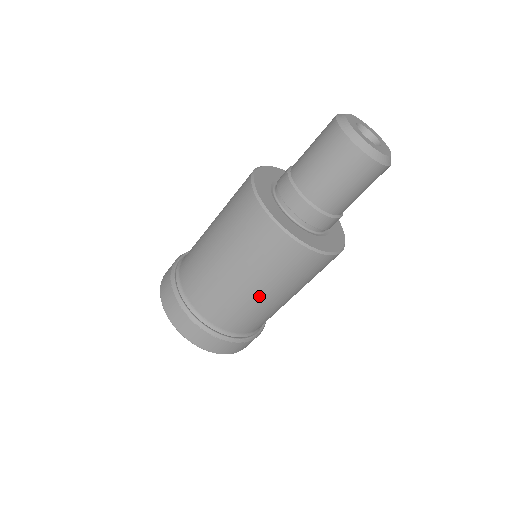
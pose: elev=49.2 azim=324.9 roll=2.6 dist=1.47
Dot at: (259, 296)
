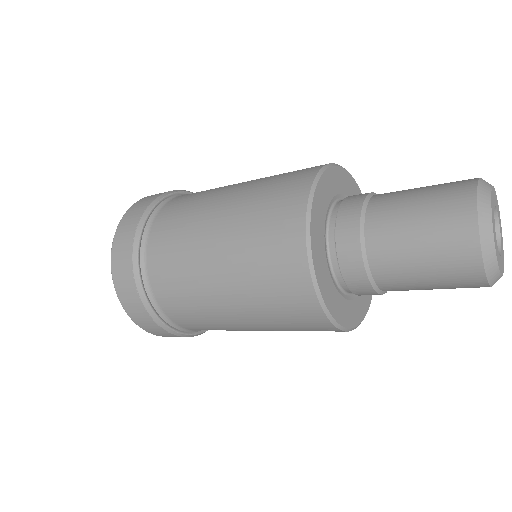
Dot at: (240, 325)
